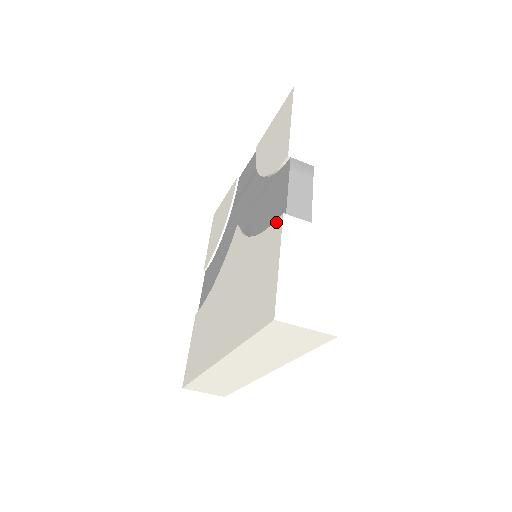
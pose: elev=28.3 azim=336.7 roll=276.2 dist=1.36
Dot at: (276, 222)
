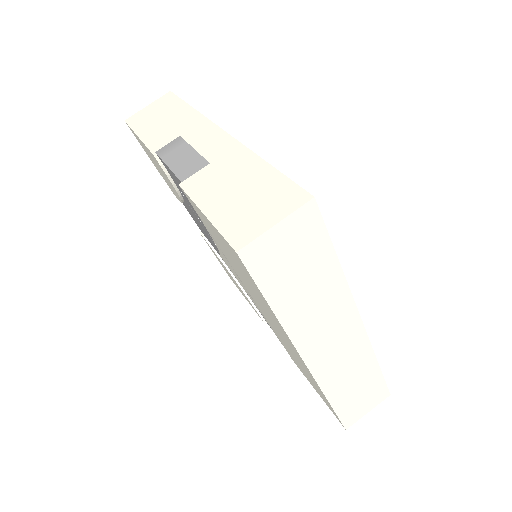
Dot at: occluded
